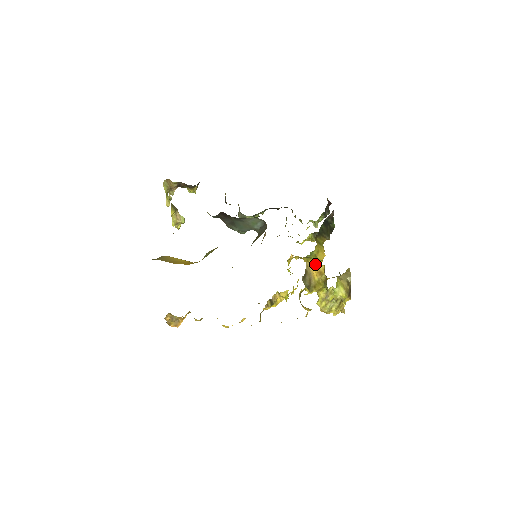
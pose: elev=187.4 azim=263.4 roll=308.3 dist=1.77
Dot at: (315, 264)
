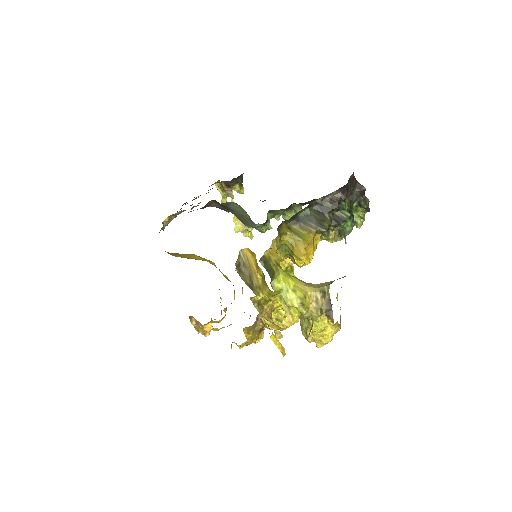
Dot at: (251, 253)
